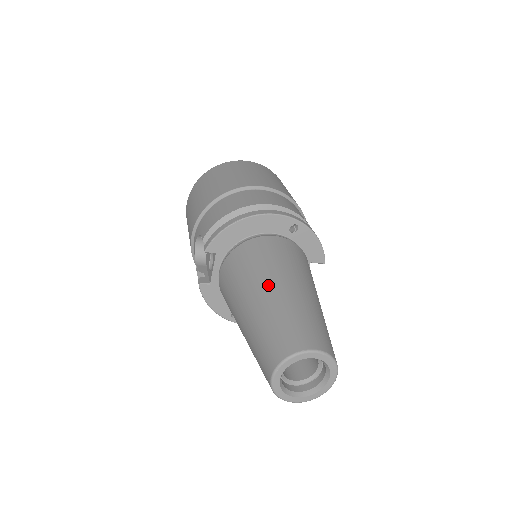
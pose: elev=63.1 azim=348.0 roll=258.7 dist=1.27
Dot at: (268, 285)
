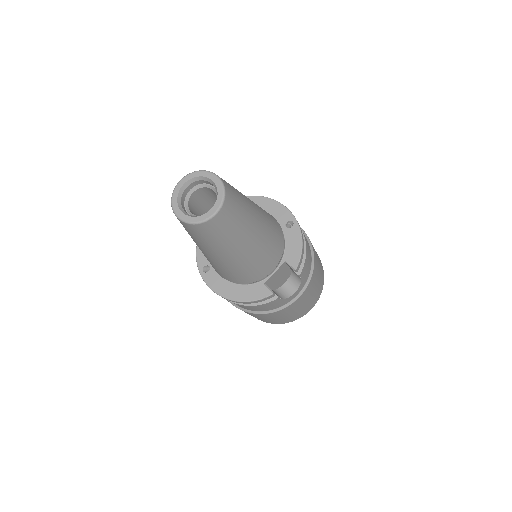
Dot at: occluded
